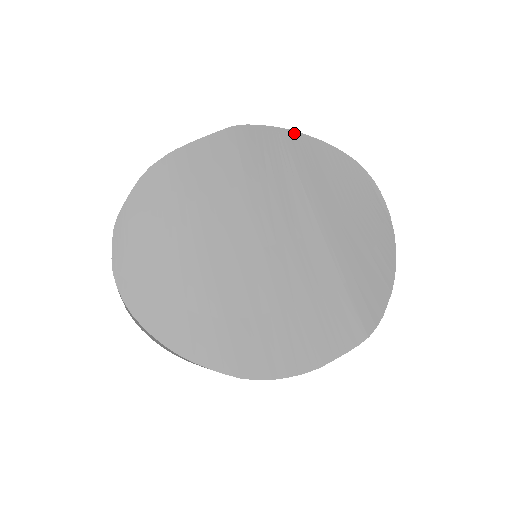
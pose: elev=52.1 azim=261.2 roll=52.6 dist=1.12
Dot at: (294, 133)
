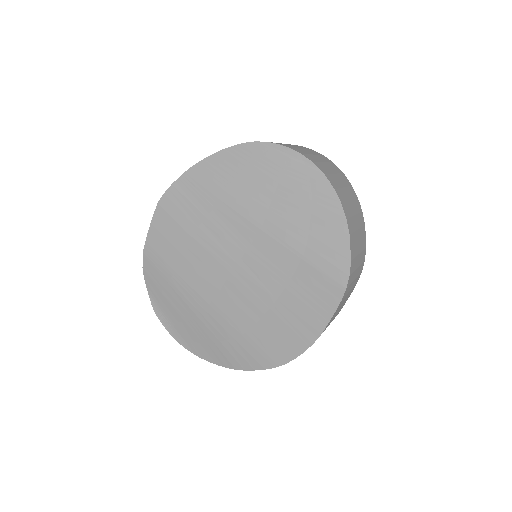
Dot at: (195, 167)
